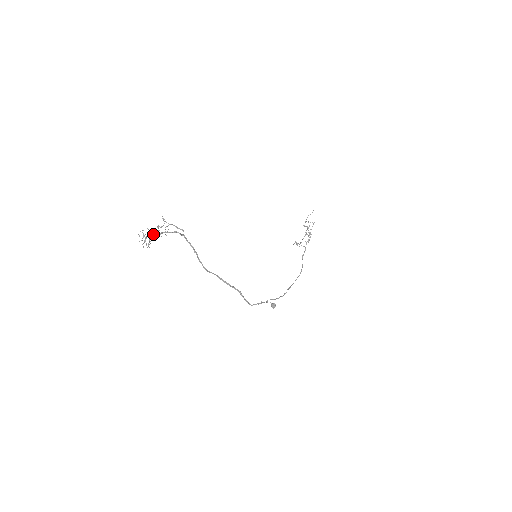
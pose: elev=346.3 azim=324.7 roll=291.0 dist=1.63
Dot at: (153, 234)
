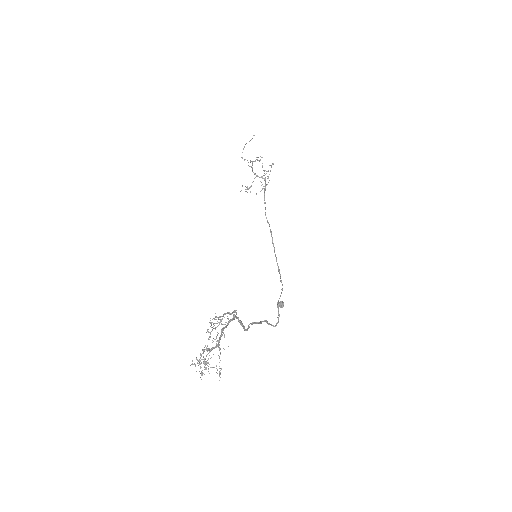
Dot at: occluded
